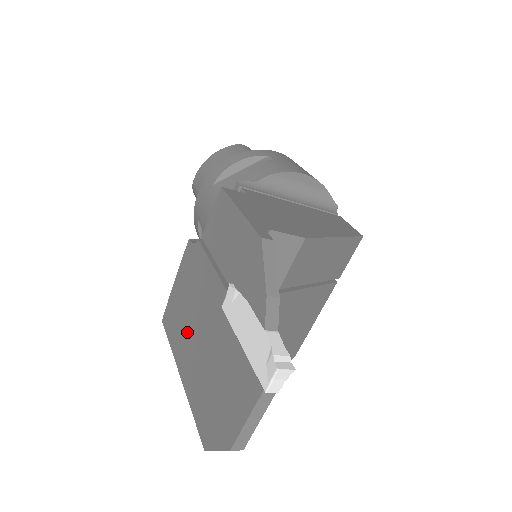
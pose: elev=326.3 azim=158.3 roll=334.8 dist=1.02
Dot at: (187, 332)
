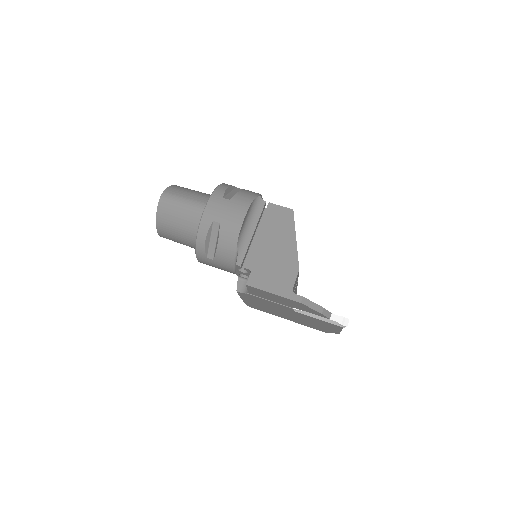
Dot at: (275, 312)
